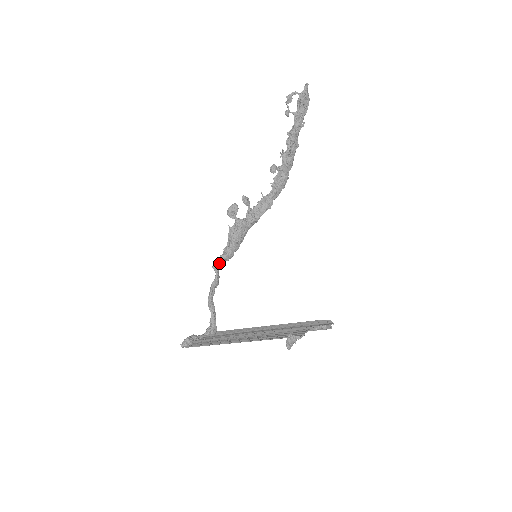
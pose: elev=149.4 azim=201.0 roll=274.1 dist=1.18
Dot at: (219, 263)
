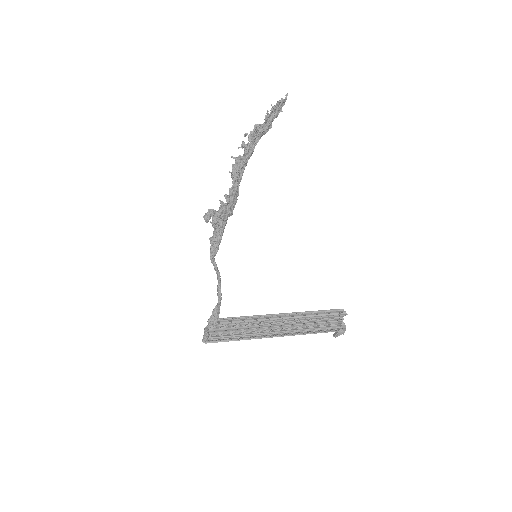
Dot at: (214, 261)
